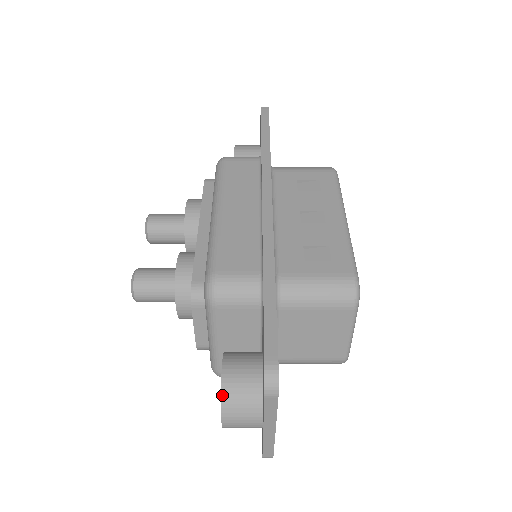
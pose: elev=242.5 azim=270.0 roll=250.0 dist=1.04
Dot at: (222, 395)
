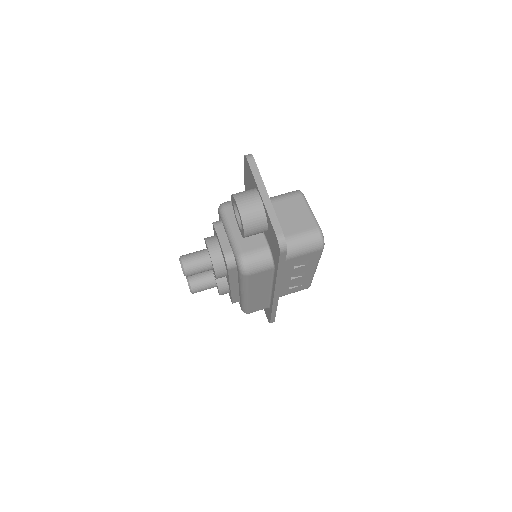
Dot at: (233, 194)
